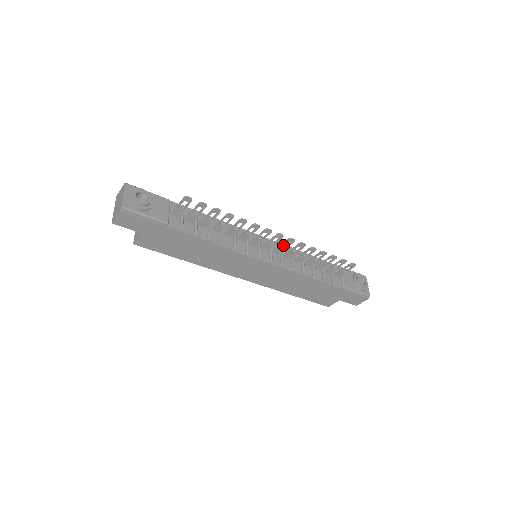
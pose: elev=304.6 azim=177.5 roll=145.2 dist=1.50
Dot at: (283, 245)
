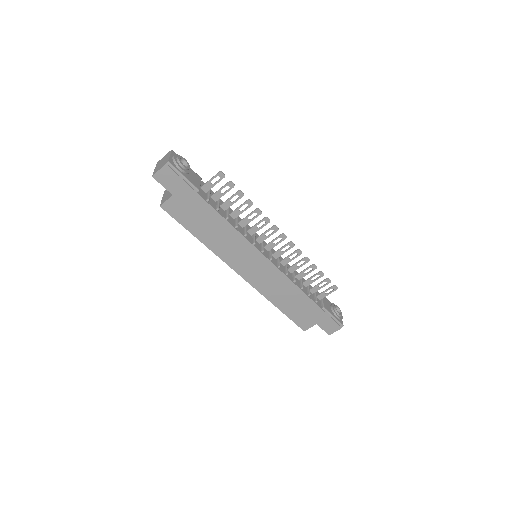
Dot at: occluded
